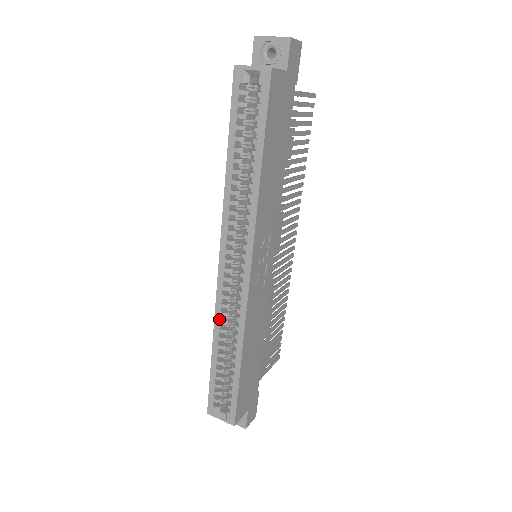
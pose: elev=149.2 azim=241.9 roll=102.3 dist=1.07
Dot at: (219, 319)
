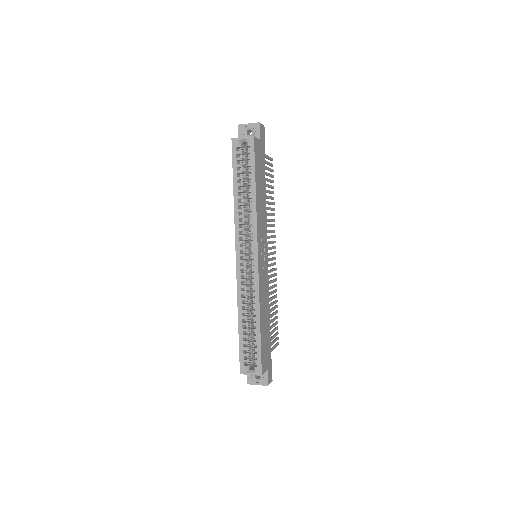
Dot at: (241, 297)
